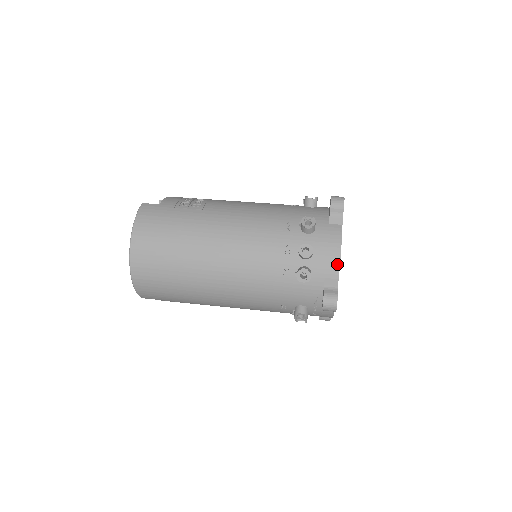
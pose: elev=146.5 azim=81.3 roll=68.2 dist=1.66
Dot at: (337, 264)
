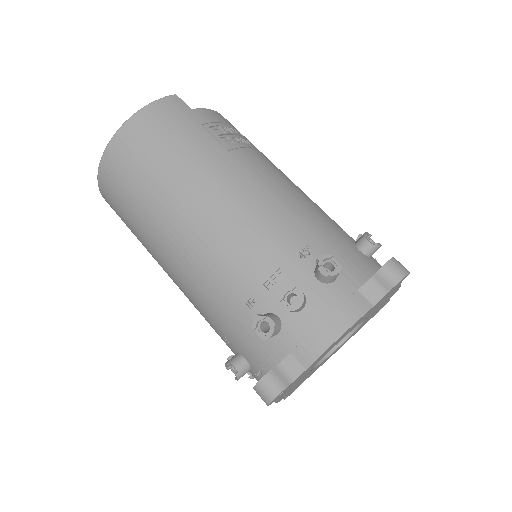
Dot at: (319, 350)
